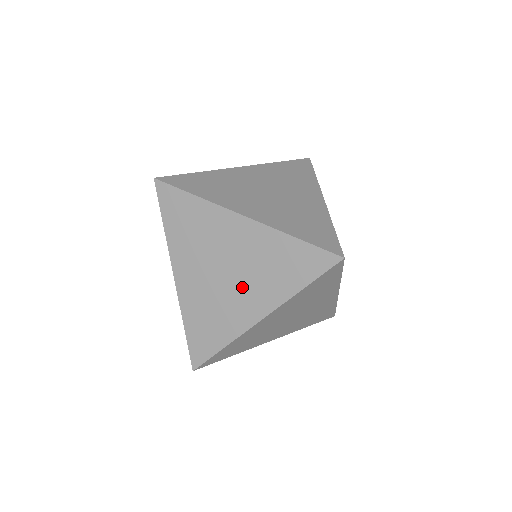
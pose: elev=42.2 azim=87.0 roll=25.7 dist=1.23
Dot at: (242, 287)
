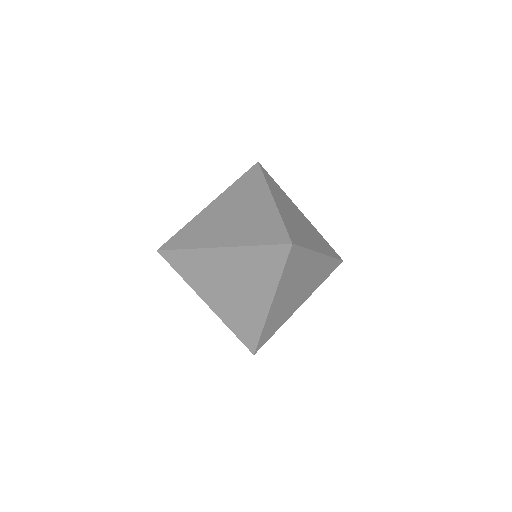
Dot at: (247, 291)
